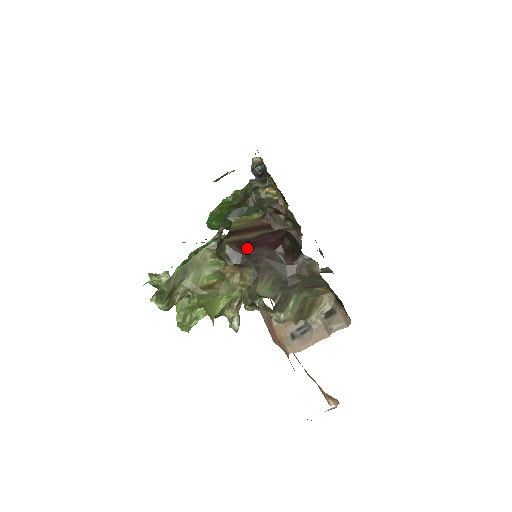
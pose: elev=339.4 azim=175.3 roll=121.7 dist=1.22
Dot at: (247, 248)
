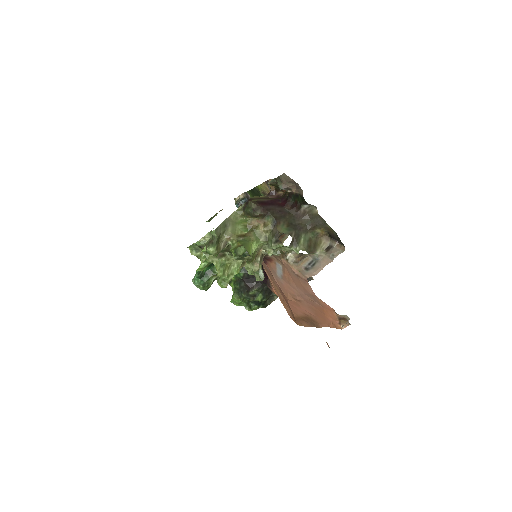
Dot at: (265, 205)
